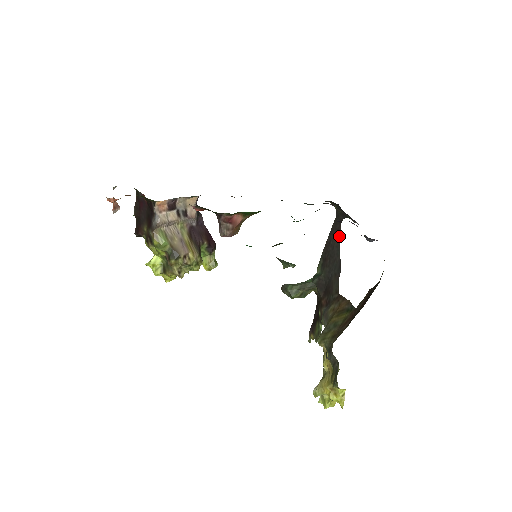
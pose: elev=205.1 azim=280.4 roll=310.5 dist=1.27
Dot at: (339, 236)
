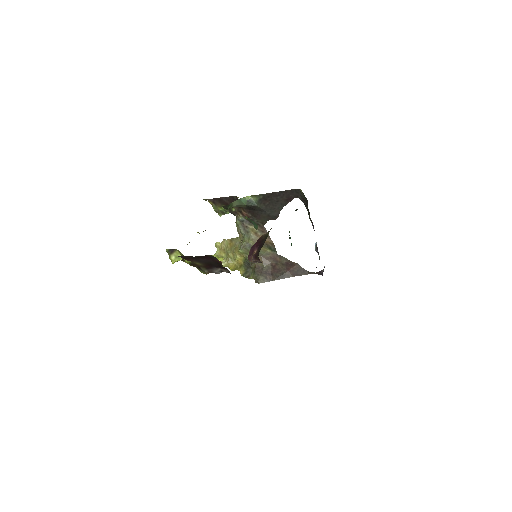
Dot at: (288, 202)
